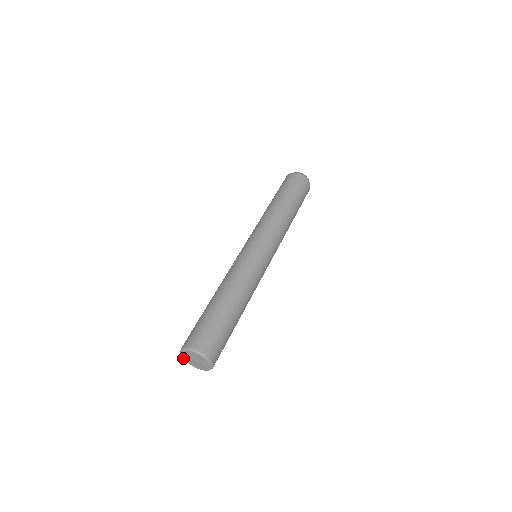
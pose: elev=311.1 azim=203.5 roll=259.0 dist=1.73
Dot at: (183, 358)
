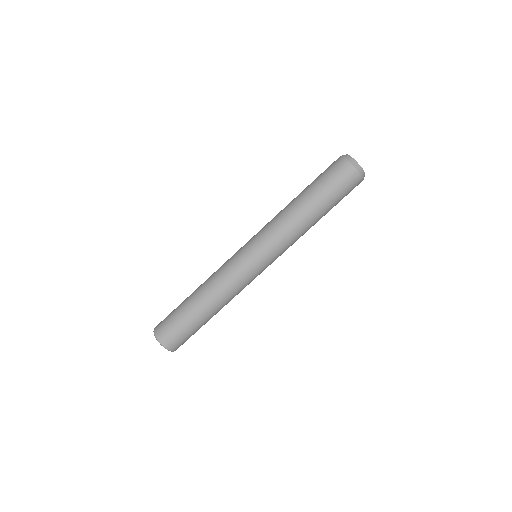
Dot at: occluded
